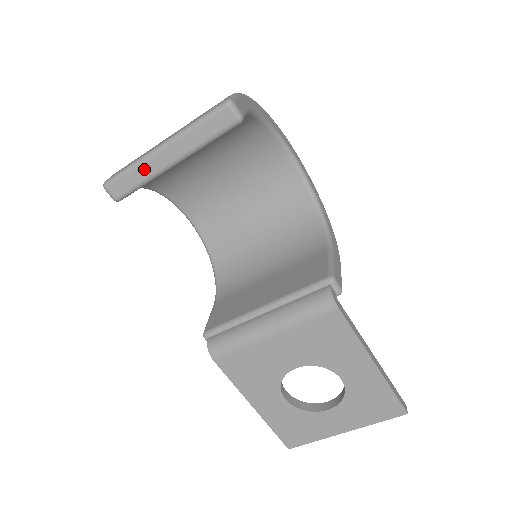
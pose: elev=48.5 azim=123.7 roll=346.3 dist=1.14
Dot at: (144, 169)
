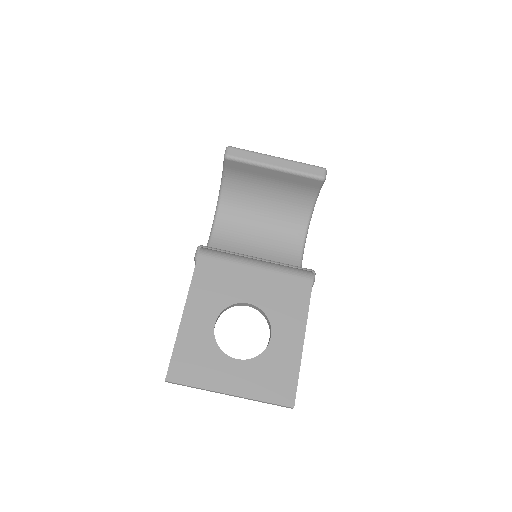
Dot at: (258, 157)
